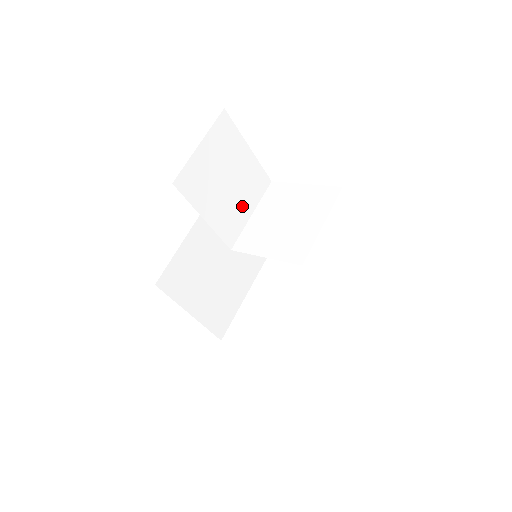
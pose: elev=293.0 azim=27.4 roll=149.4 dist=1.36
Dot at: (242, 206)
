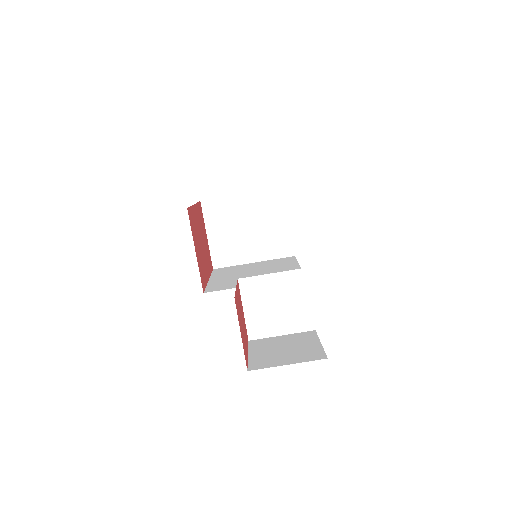
Dot at: occluded
